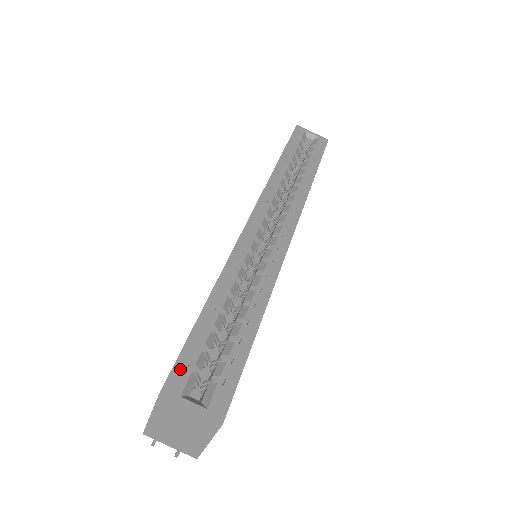
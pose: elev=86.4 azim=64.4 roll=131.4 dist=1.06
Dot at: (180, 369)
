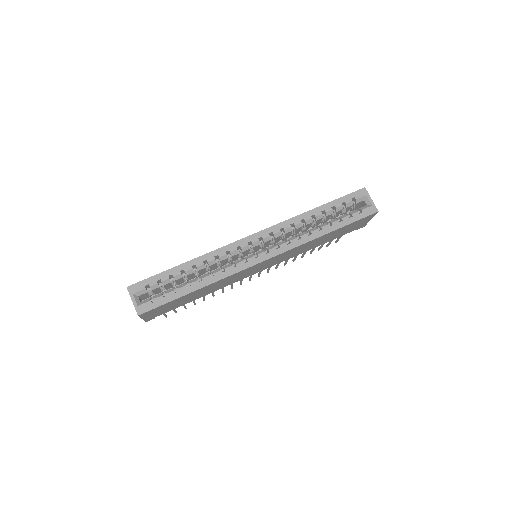
Dot at: (142, 284)
